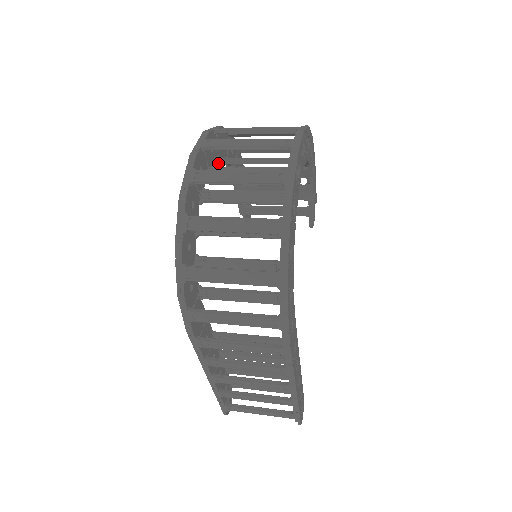
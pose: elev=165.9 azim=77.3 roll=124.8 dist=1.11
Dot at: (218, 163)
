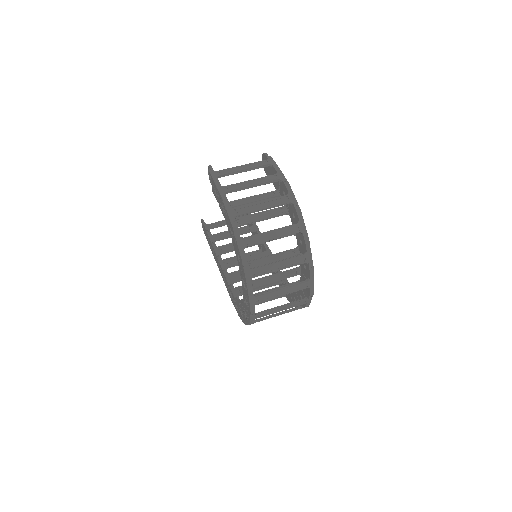
Dot at: occluded
